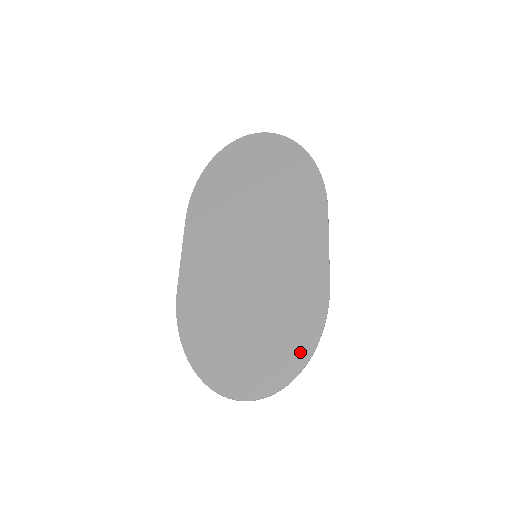
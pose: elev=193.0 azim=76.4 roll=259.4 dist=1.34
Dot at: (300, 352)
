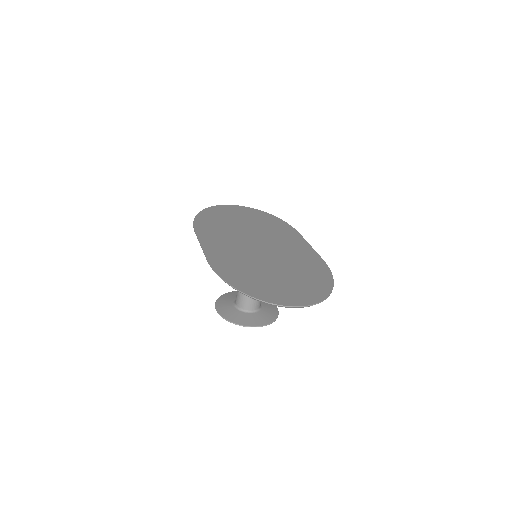
Dot at: (324, 284)
